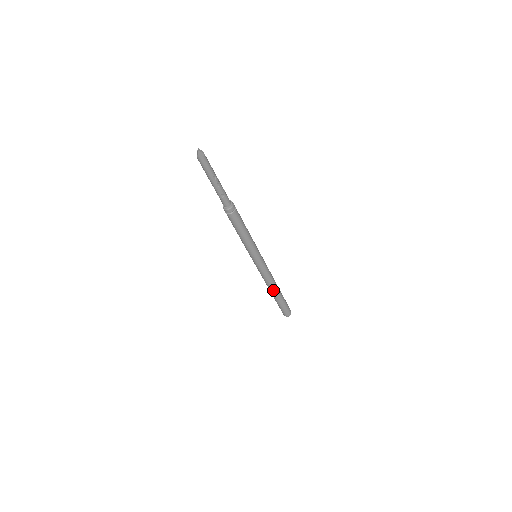
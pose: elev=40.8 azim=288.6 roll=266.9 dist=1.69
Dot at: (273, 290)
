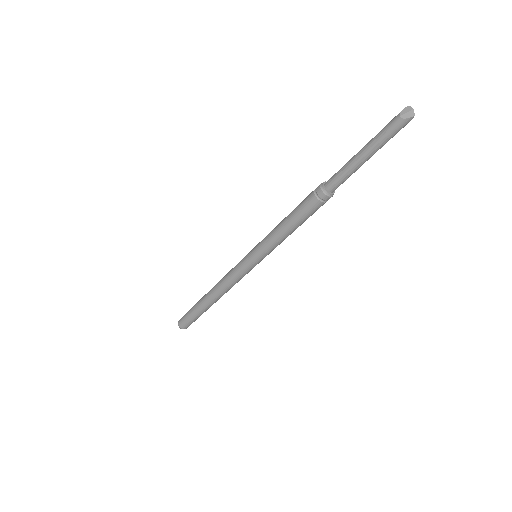
Dot at: (218, 299)
